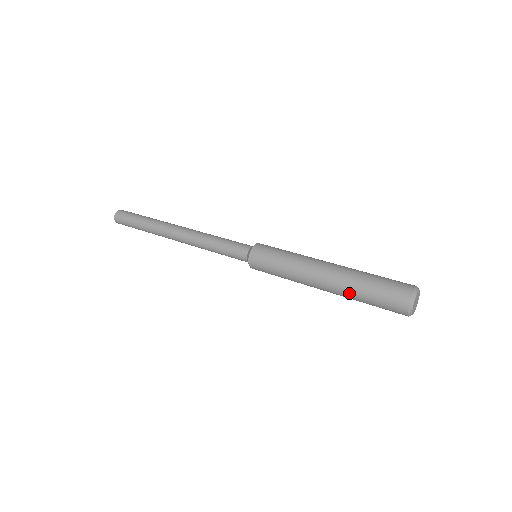
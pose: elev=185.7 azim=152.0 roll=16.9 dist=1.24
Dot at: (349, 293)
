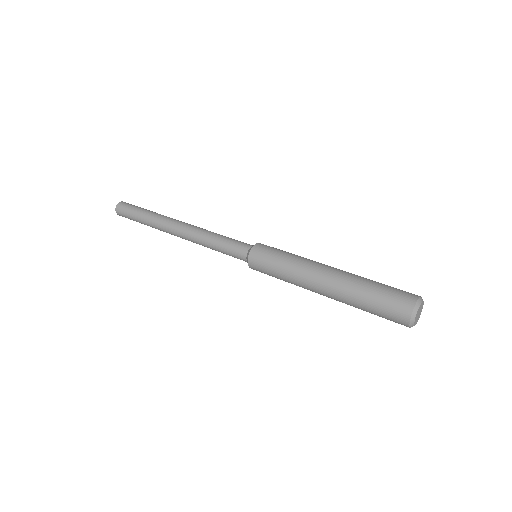
Dot at: (354, 284)
